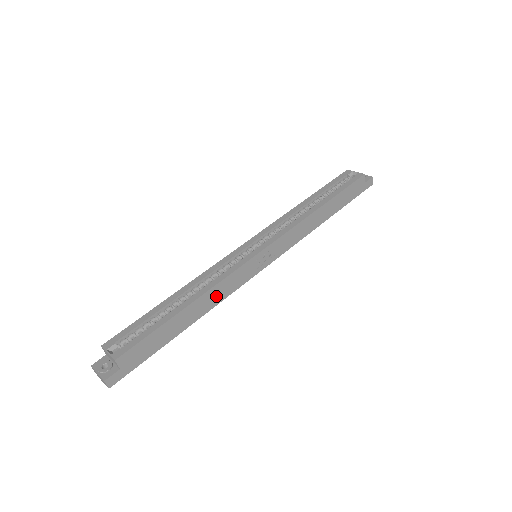
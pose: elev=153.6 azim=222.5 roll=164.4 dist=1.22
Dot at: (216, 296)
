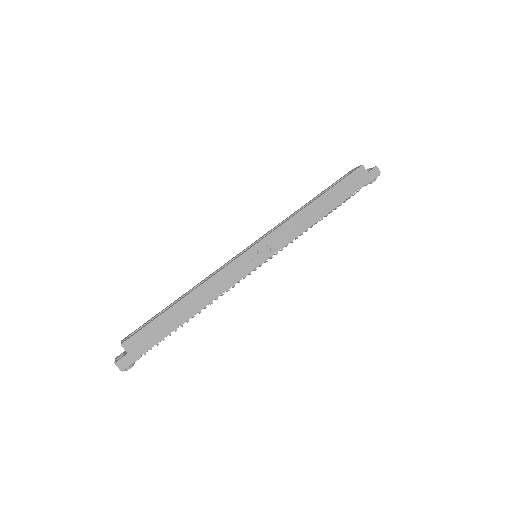
Dot at: (212, 290)
